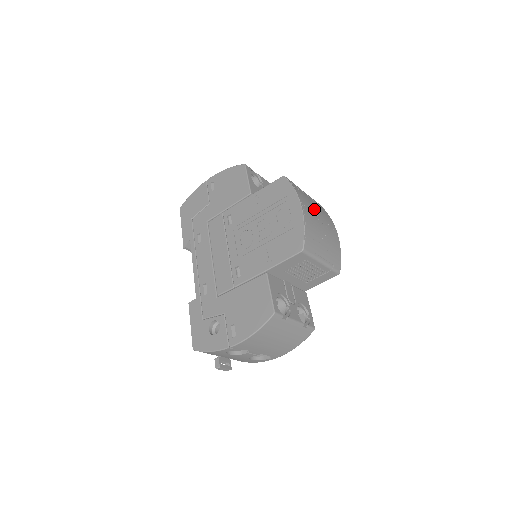
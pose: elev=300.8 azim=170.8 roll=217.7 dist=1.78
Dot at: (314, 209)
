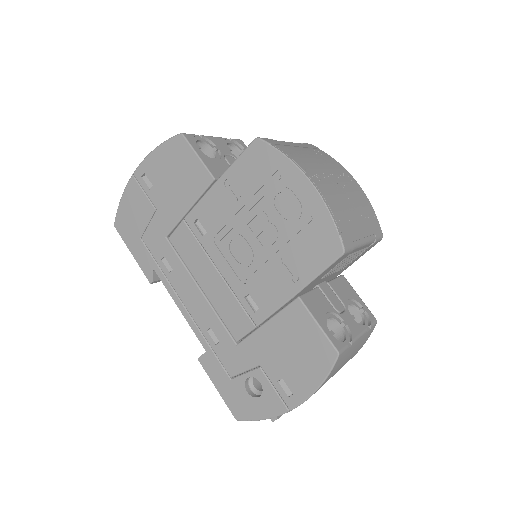
Dot at: (320, 168)
